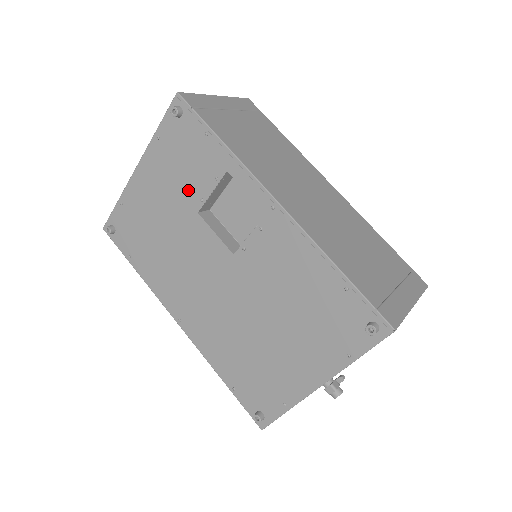
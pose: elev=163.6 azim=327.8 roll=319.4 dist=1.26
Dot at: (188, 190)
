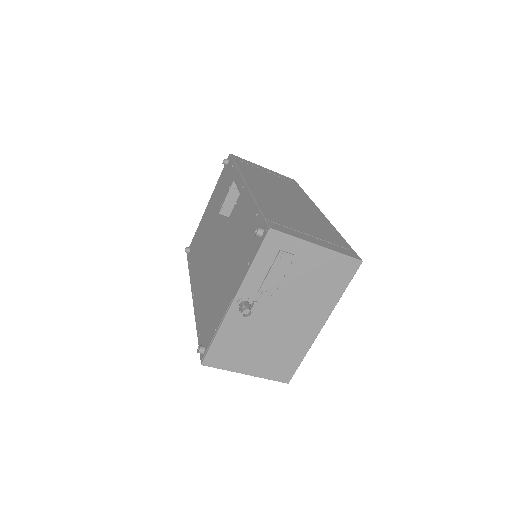
Dot at: (219, 203)
